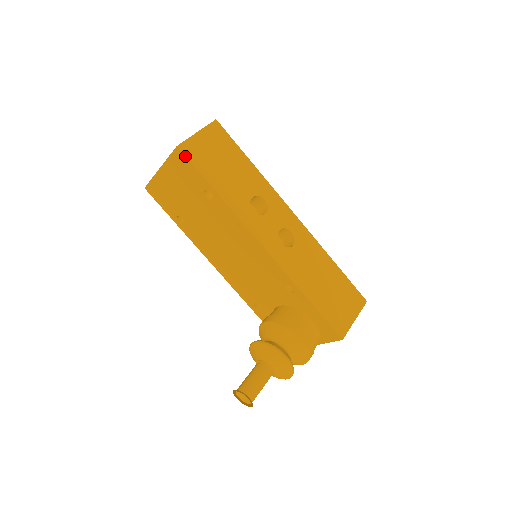
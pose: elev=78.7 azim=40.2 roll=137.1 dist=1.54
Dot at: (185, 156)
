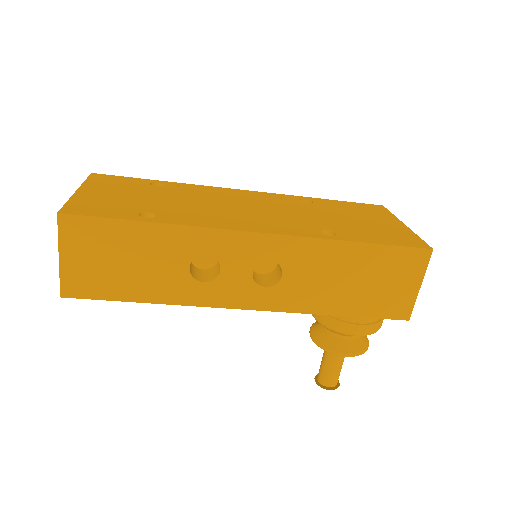
Dot at: (79, 298)
